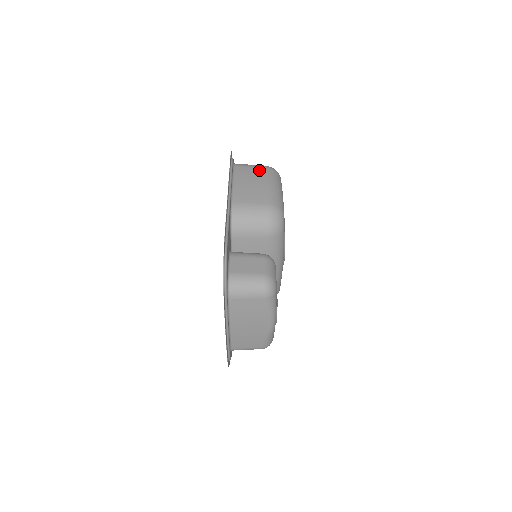
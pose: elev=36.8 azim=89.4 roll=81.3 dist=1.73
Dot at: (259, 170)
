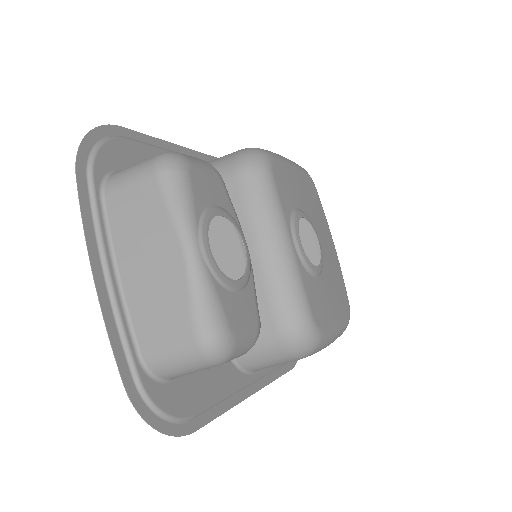
Dot at: occluded
